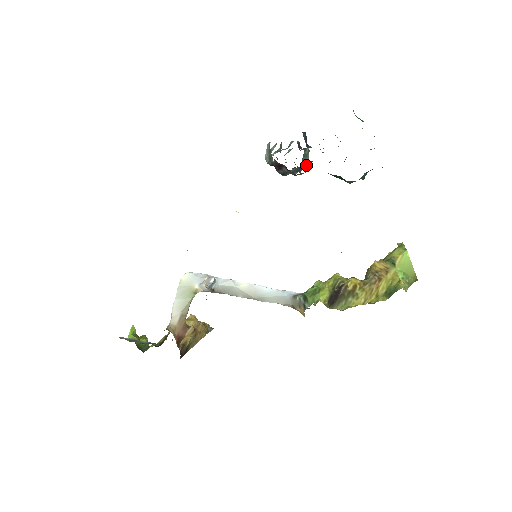
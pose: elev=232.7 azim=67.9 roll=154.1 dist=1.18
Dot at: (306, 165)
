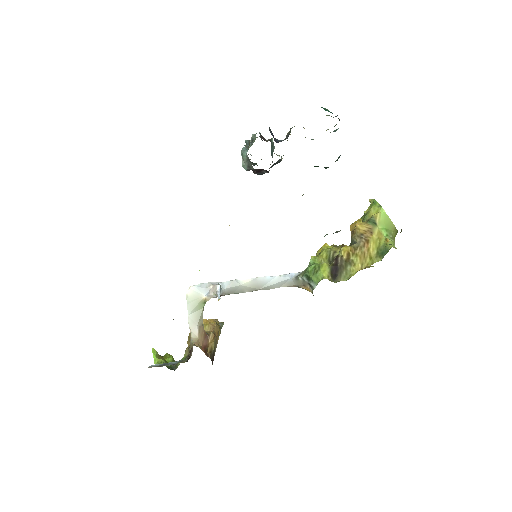
Dot at: (280, 160)
